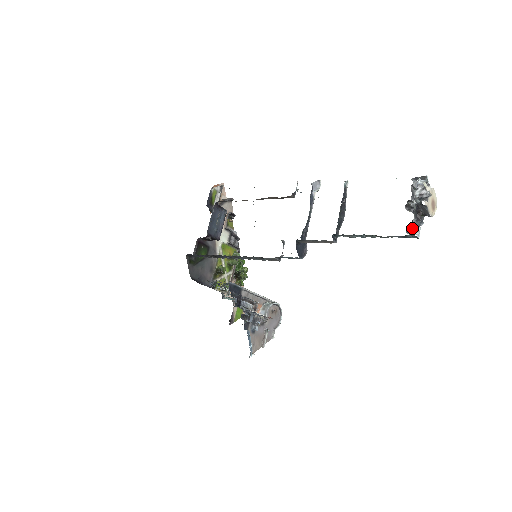
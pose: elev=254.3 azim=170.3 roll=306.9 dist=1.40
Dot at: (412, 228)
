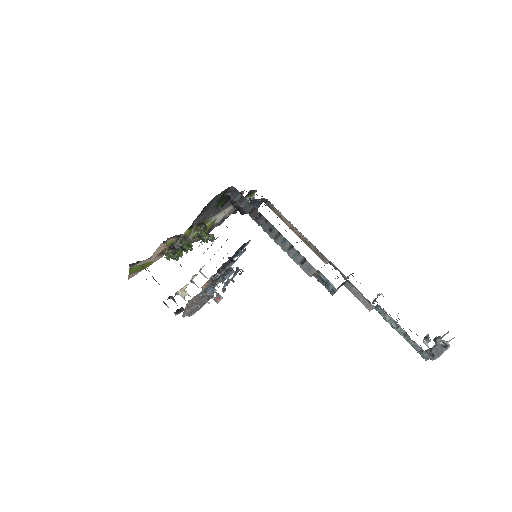
Dot at: (425, 352)
